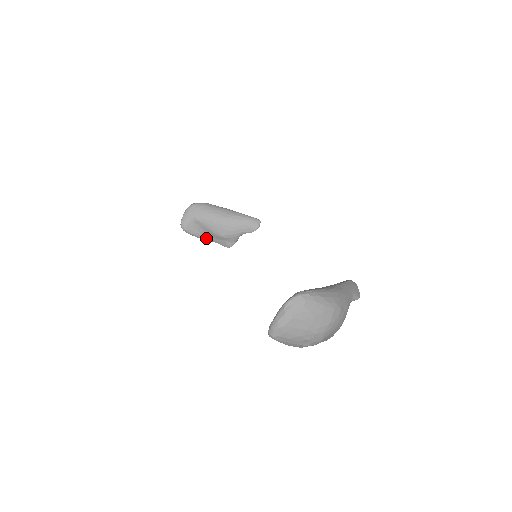
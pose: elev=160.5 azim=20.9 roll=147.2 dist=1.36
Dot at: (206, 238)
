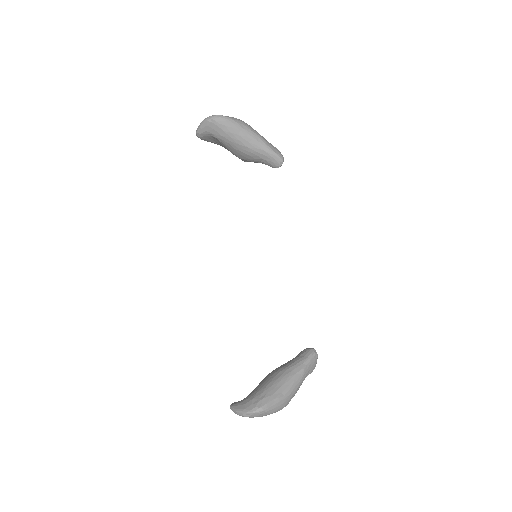
Dot at: (222, 146)
